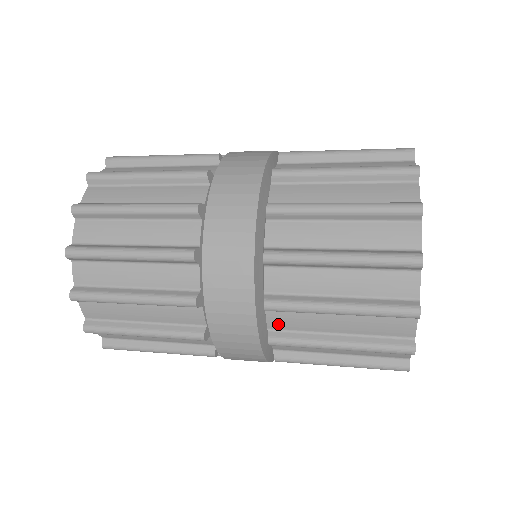
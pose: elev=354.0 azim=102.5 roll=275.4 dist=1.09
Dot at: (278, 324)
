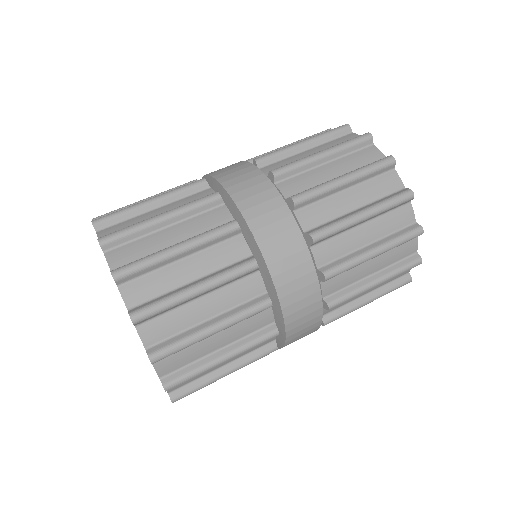
Dot at: occluded
